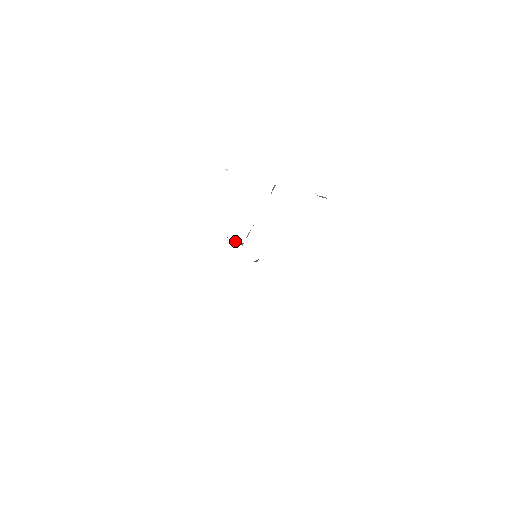
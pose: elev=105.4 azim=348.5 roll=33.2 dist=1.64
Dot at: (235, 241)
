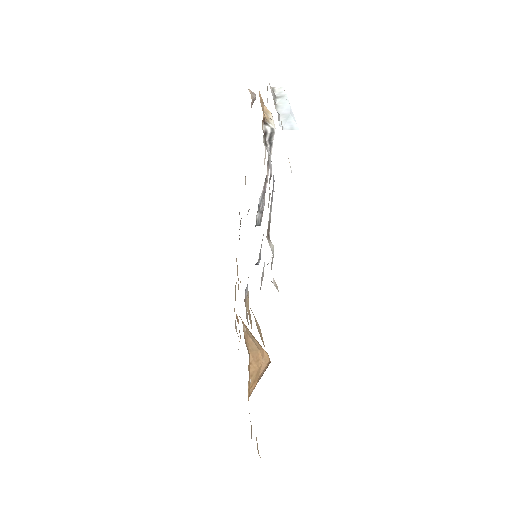
Dot at: occluded
